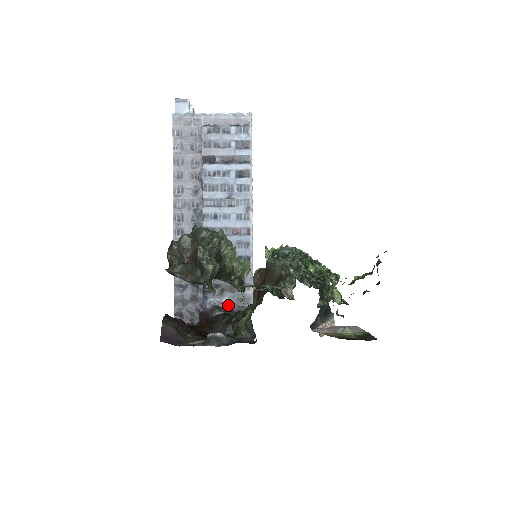
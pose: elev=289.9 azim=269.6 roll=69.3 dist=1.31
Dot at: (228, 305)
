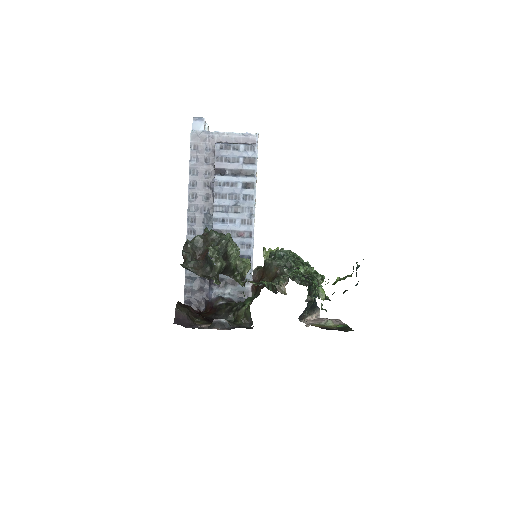
Dot at: (230, 296)
